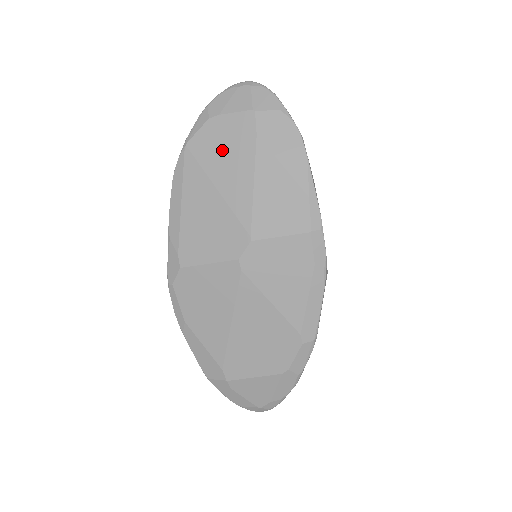
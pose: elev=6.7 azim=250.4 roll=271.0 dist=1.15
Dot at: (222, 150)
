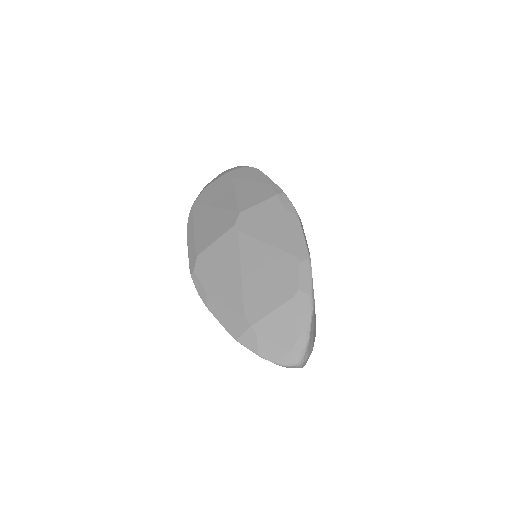
Dot at: (214, 193)
